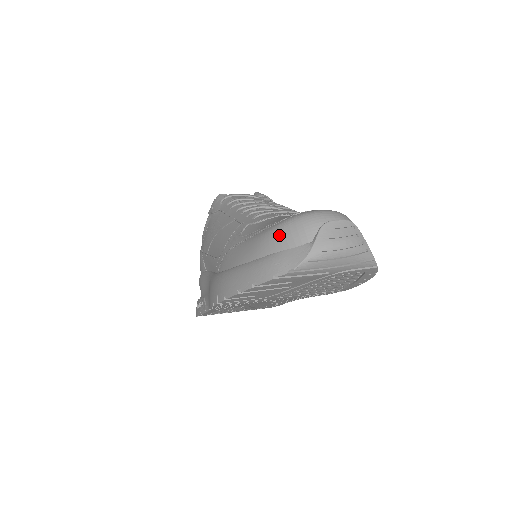
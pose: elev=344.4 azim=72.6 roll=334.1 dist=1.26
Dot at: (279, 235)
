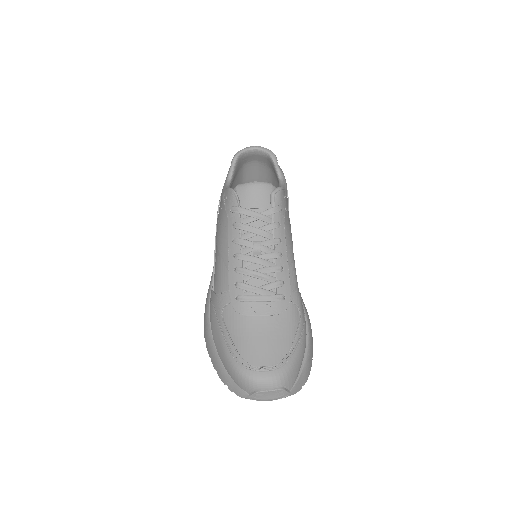
Dot at: (232, 373)
